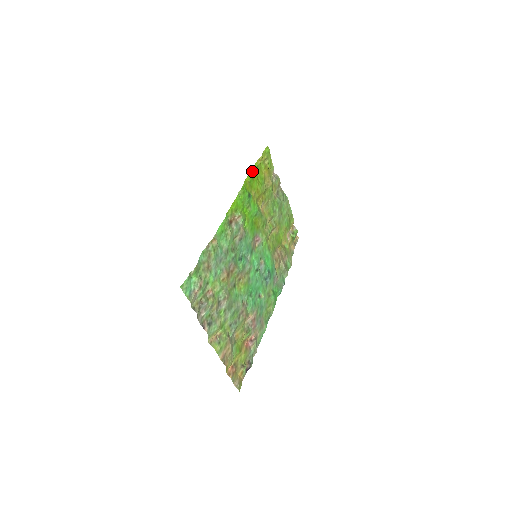
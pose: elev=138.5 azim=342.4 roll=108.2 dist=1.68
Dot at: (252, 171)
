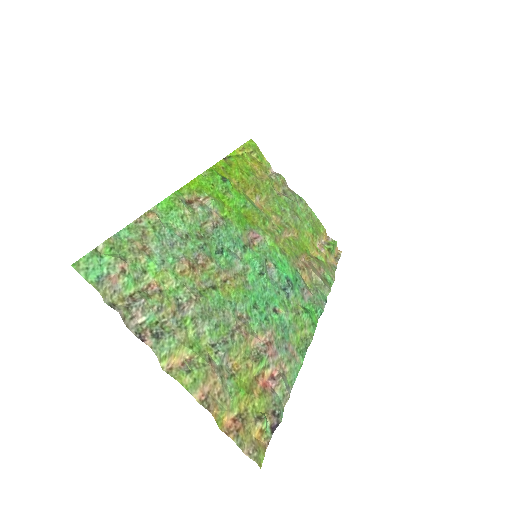
Dot at: (227, 158)
